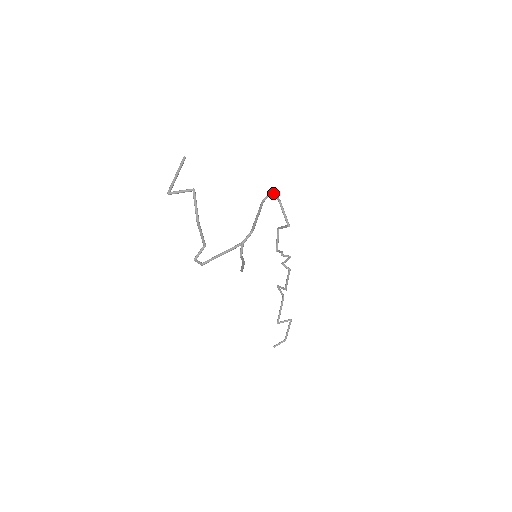
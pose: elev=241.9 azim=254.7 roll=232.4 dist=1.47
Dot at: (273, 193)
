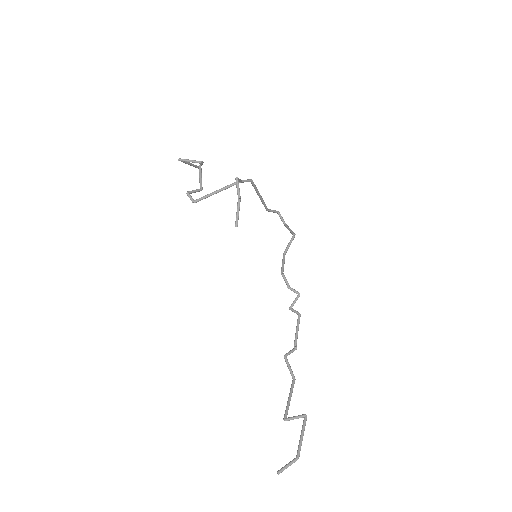
Dot at: (279, 214)
